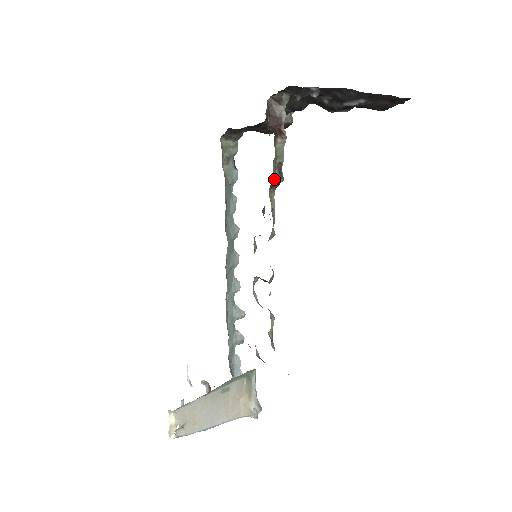
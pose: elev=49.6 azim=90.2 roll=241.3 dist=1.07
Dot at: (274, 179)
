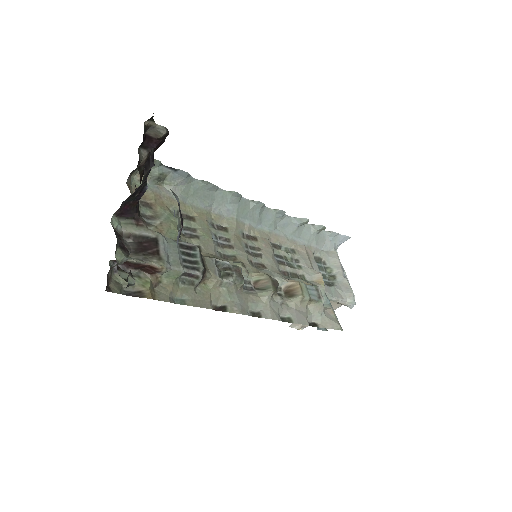
Dot at: (193, 286)
